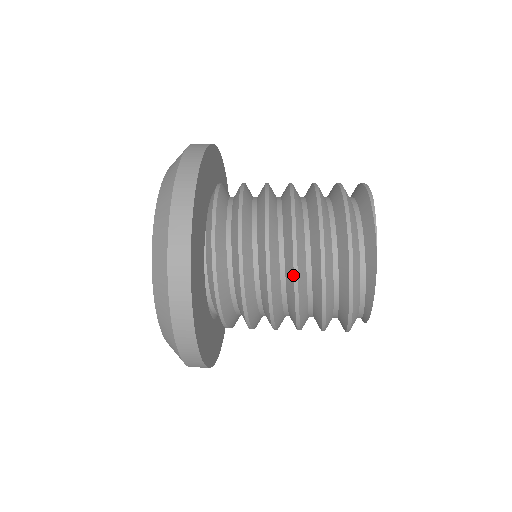
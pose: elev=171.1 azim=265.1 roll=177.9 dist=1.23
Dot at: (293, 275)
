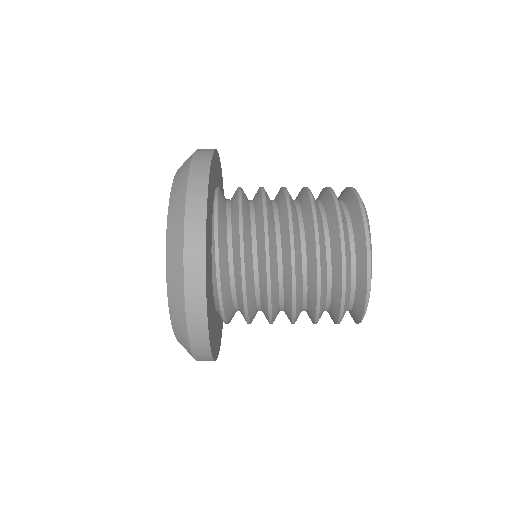
Dot at: occluded
